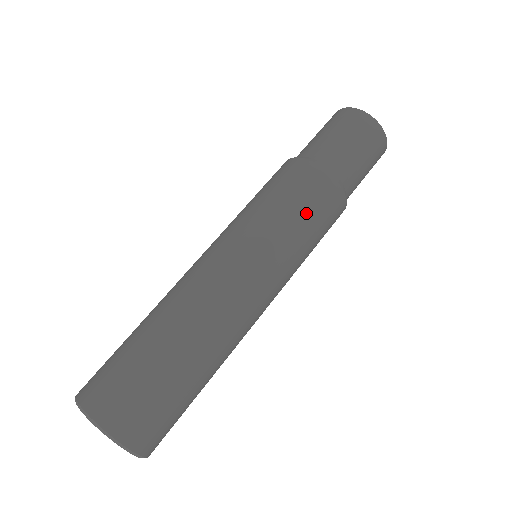
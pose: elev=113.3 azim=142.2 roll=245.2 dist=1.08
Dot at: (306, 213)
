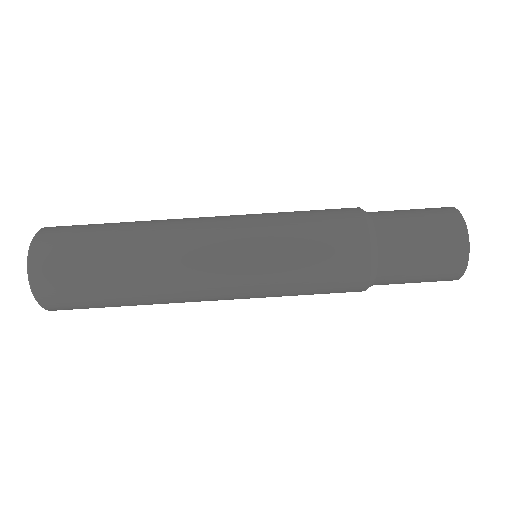
Dot at: (315, 247)
